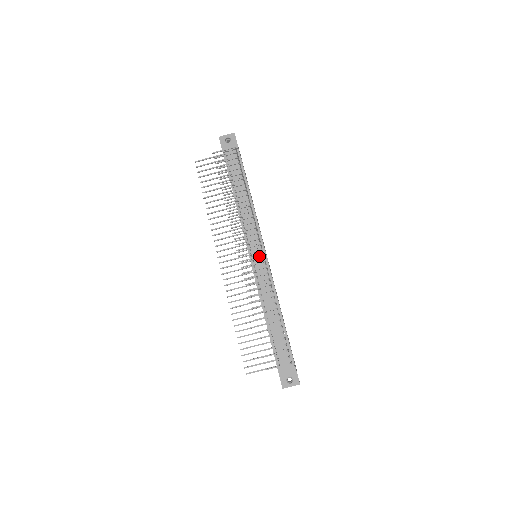
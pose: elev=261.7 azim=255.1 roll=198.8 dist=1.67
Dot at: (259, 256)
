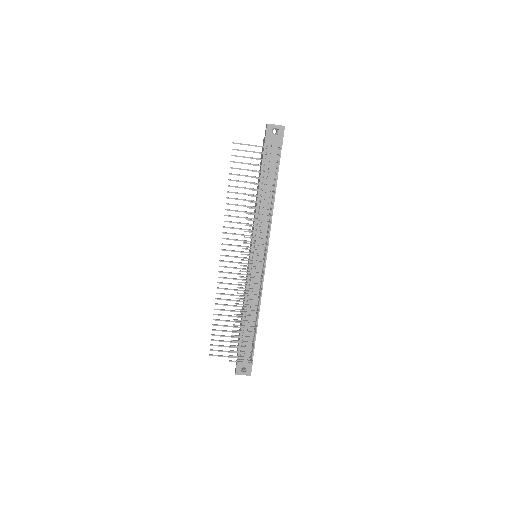
Dot at: (260, 267)
